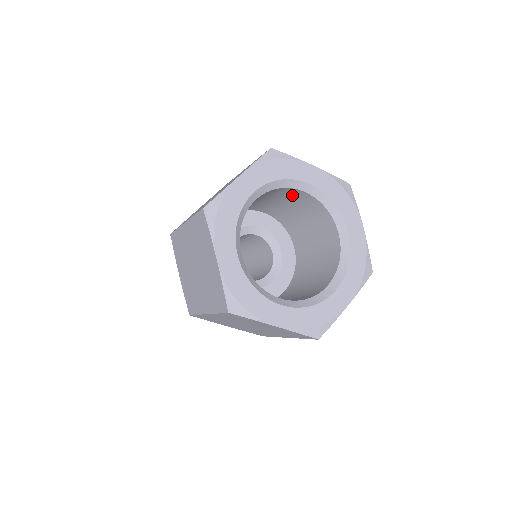
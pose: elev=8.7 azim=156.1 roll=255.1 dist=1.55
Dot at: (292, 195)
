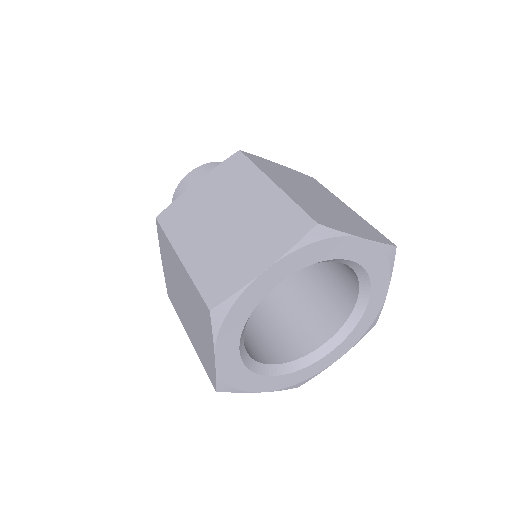
Dot at: occluded
